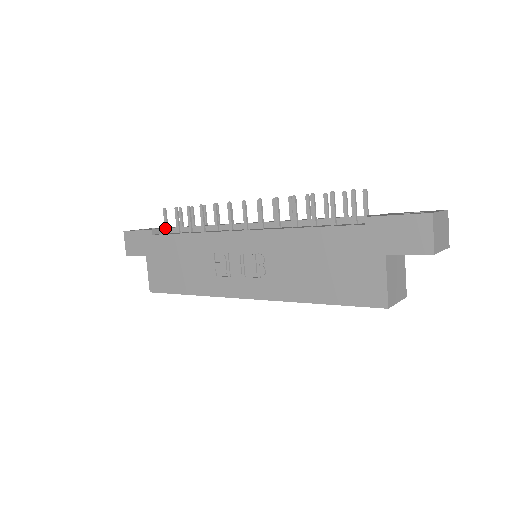
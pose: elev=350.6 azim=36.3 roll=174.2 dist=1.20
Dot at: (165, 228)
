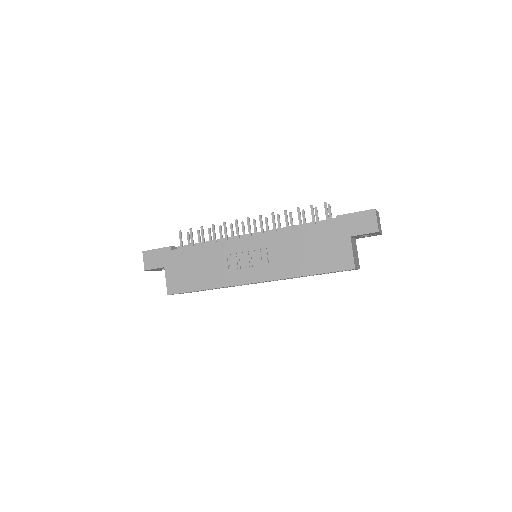
Dot at: (181, 245)
